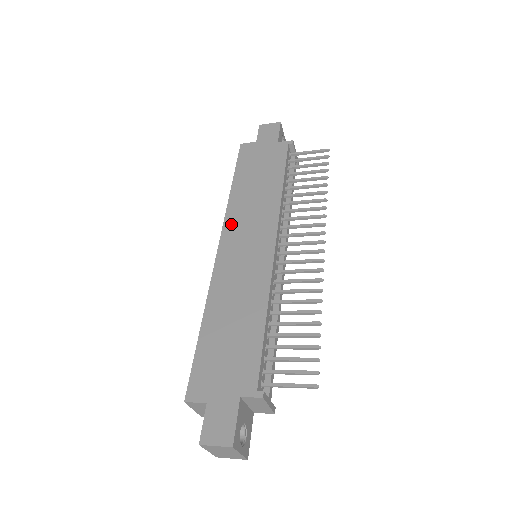
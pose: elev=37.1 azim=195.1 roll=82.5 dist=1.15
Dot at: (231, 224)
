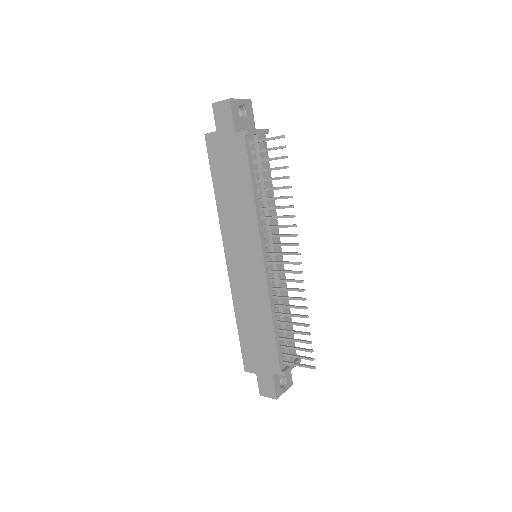
Dot at: (227, 237)
